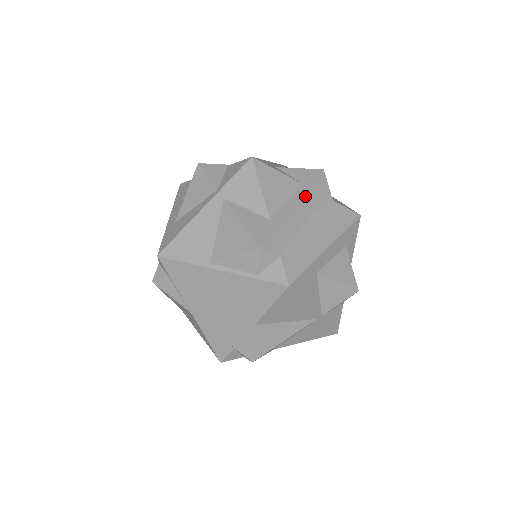
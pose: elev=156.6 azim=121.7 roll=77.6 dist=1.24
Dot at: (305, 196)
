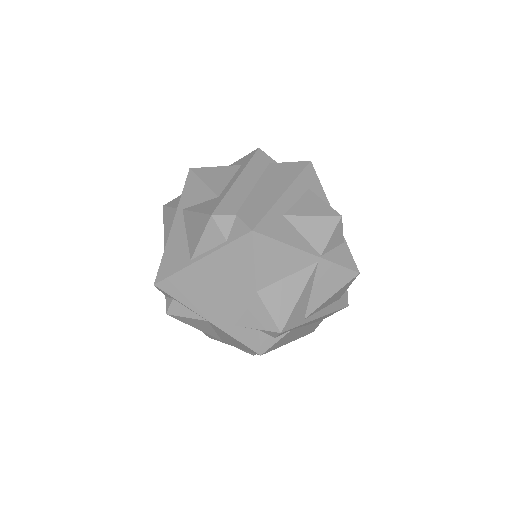
Dot at: (246, 169)
